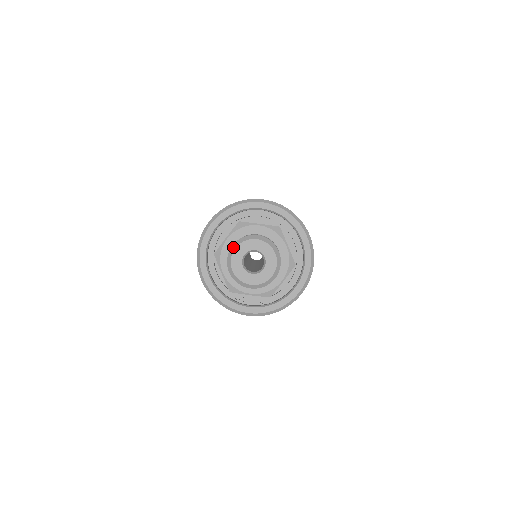
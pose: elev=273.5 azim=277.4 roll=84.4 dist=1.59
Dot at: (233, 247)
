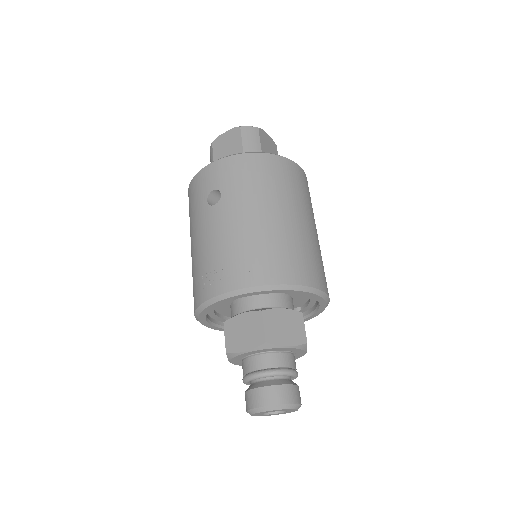
Dot at: occluded
